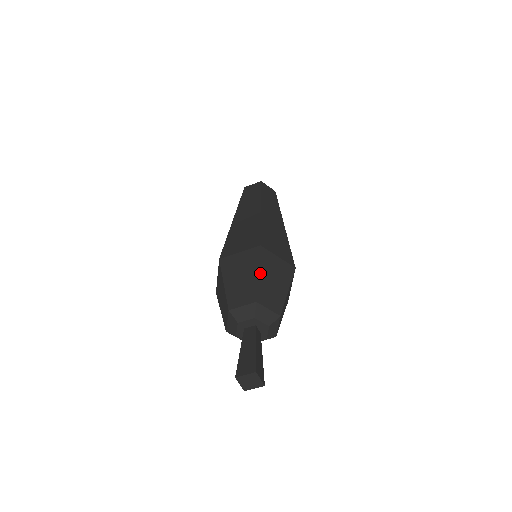
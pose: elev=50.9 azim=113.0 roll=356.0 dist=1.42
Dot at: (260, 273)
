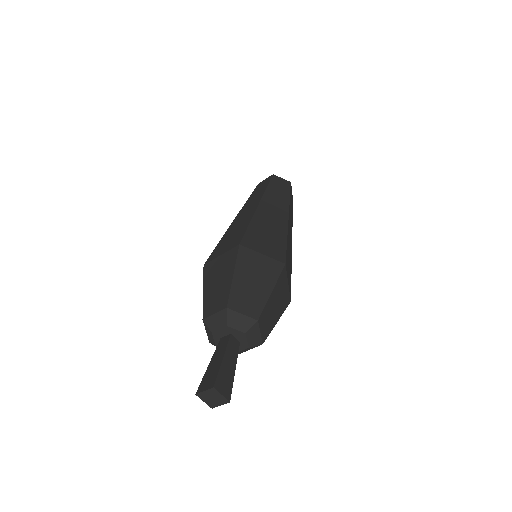
Dot at: (235, 275)
